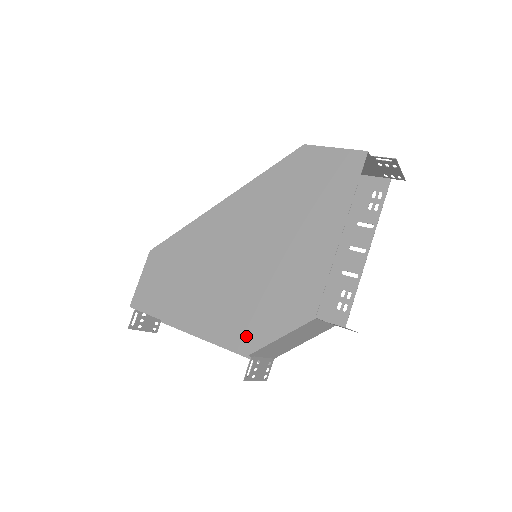
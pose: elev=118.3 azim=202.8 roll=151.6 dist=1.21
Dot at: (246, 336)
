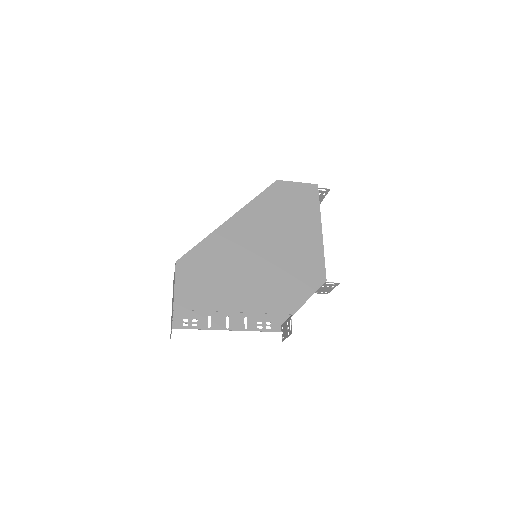
Dot at: (287, 303)
